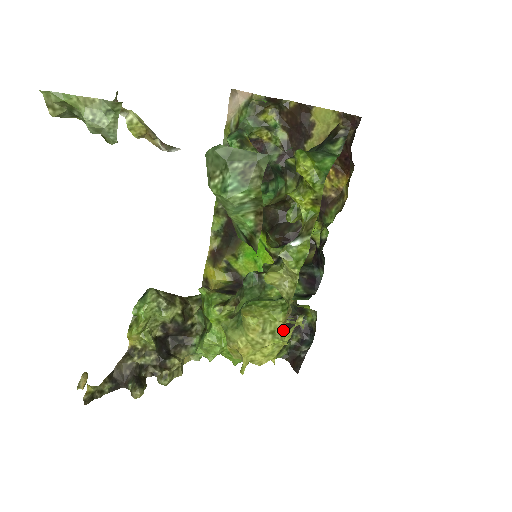
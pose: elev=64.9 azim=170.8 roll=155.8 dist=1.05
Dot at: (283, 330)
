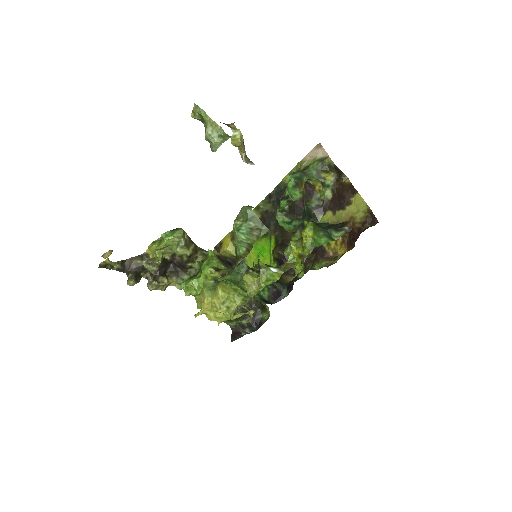
Dot at: (234, 310)
